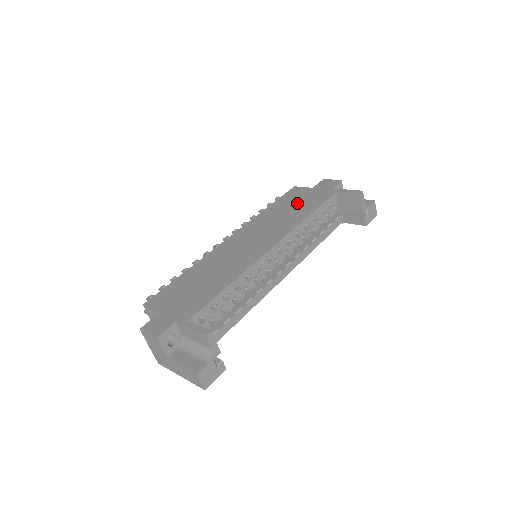
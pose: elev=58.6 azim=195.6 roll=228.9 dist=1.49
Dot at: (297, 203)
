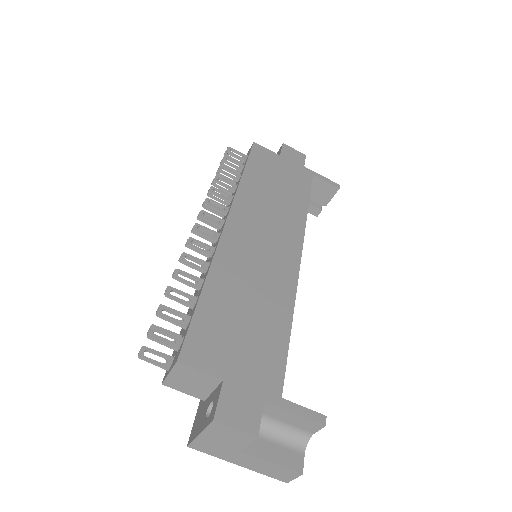
Dot at: (279, 179)
